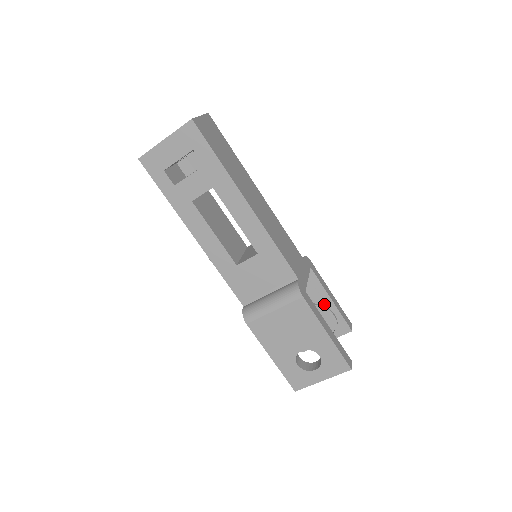
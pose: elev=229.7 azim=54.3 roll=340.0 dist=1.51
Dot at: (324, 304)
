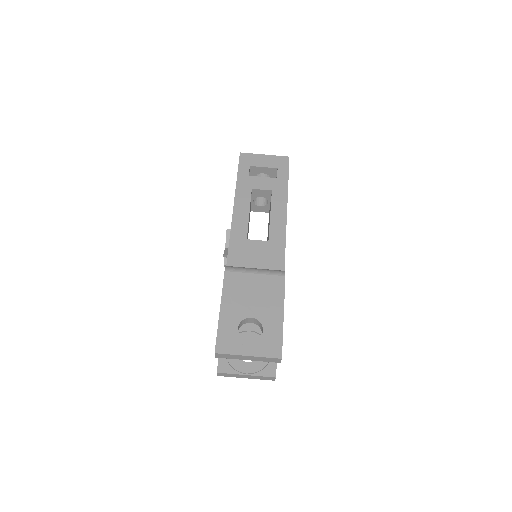
Dot at: occluded
